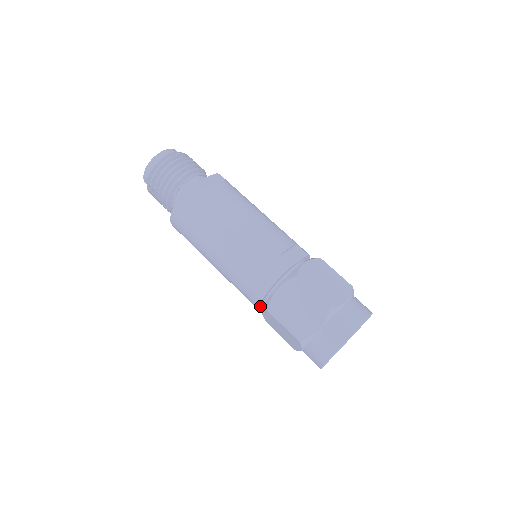
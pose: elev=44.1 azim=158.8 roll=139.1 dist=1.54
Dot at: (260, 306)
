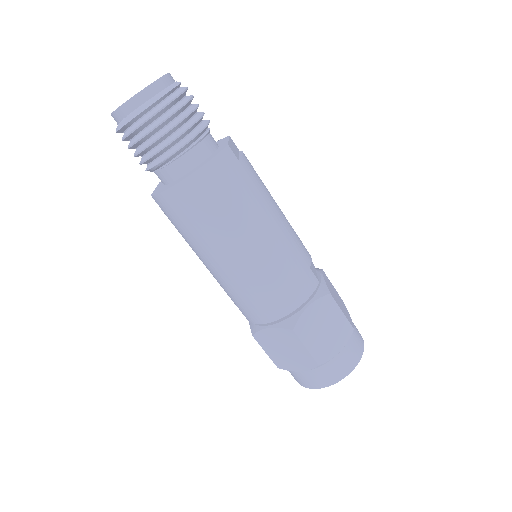
Dot at: (265, 321)
